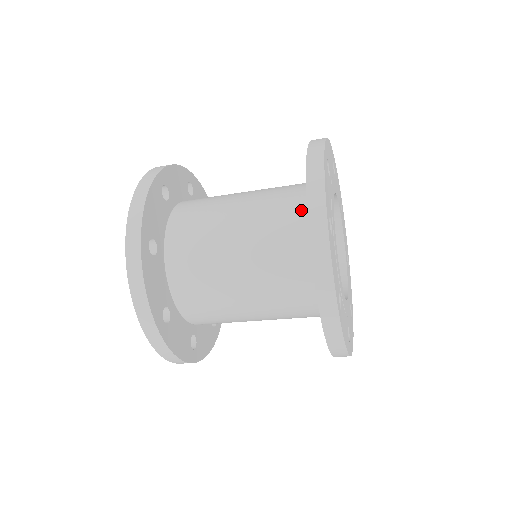
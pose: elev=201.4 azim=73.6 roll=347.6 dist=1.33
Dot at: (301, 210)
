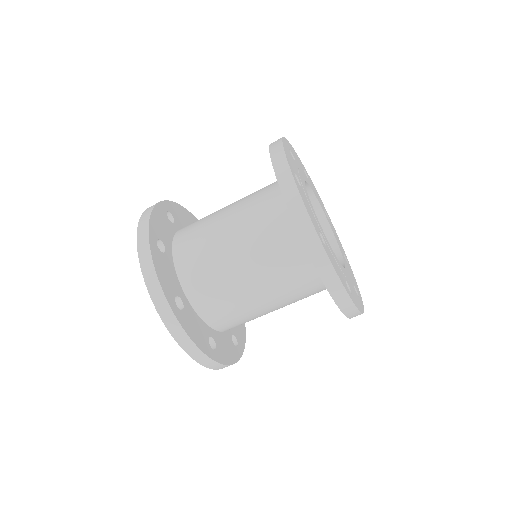
Dot at: (289, 225)
